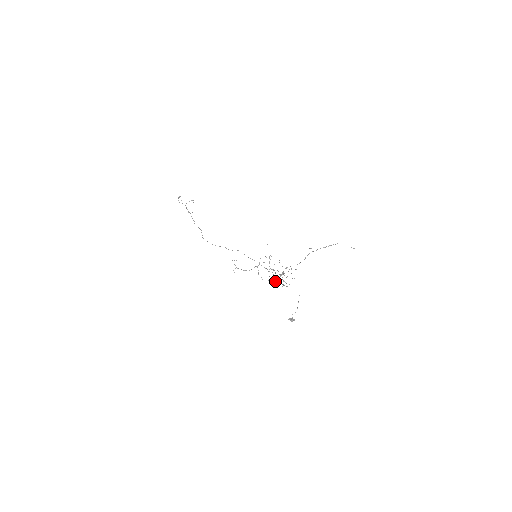
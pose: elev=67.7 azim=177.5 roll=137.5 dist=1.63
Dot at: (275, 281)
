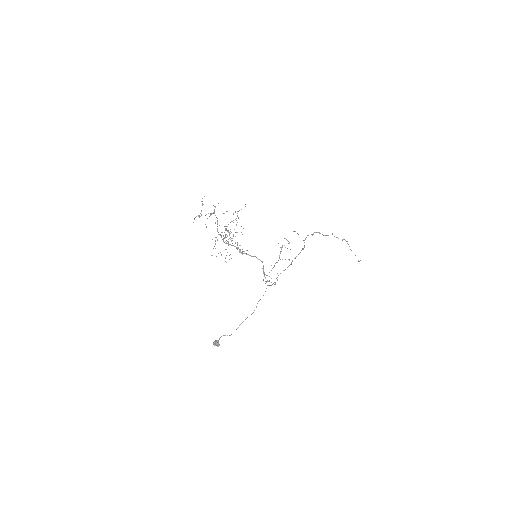
Dot at: occluded
